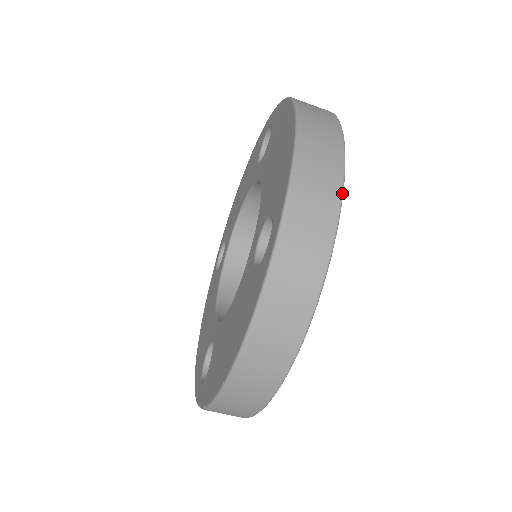
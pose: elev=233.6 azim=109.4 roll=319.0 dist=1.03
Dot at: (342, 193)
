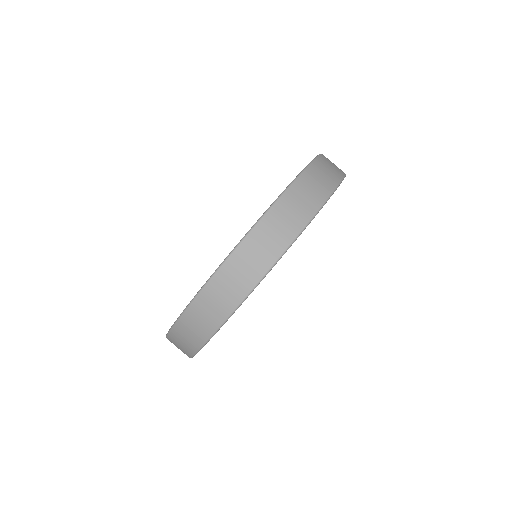
Dot at: (320, 208)
